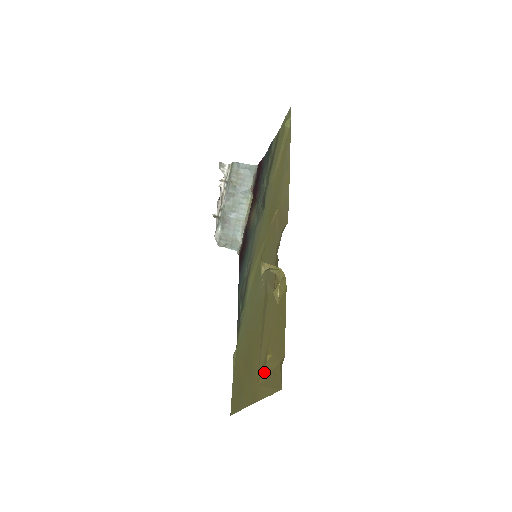
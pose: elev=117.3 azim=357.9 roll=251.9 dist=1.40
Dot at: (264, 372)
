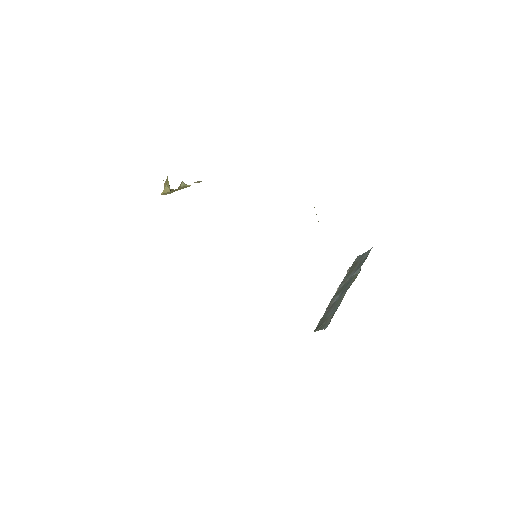
Dot at: occluded
